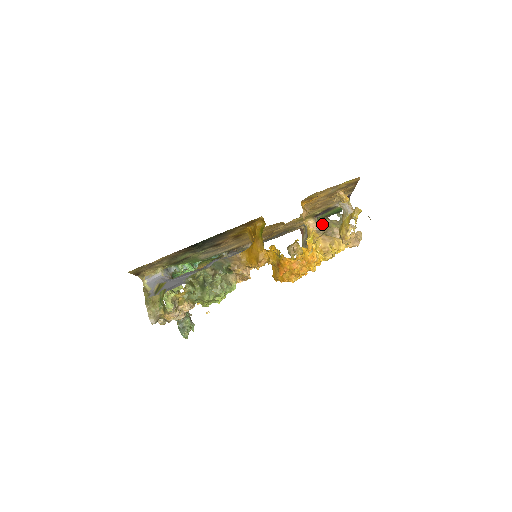
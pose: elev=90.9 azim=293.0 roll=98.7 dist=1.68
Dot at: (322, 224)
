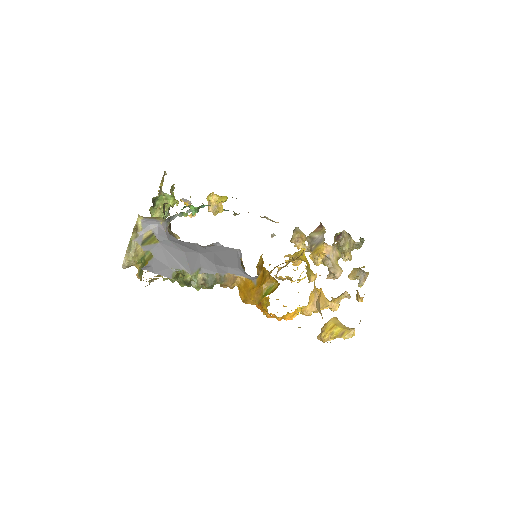
Dot at: (341, 236)
